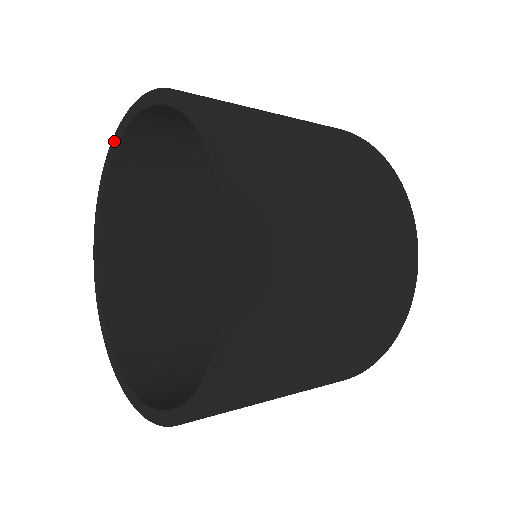
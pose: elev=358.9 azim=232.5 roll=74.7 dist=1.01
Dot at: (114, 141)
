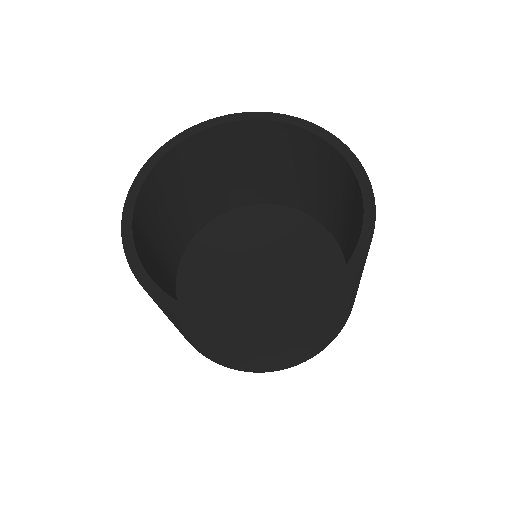
Dot at: (265, 115)
